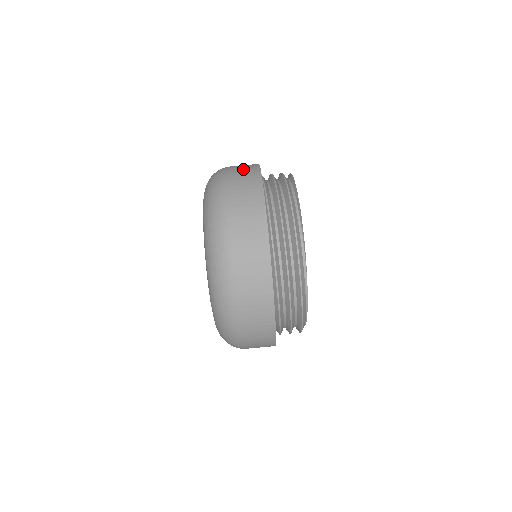
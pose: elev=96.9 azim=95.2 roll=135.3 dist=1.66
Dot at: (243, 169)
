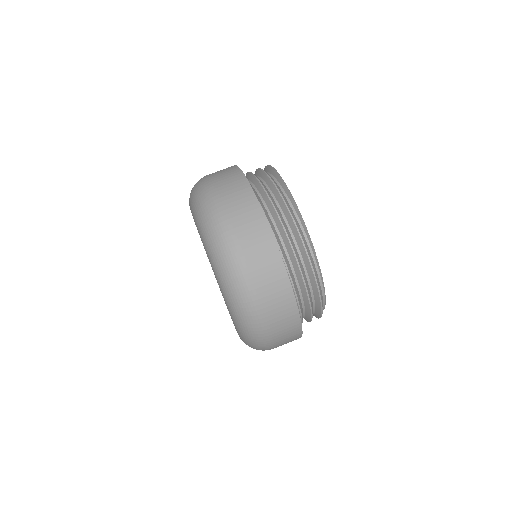
Dot at: (244, 216)
